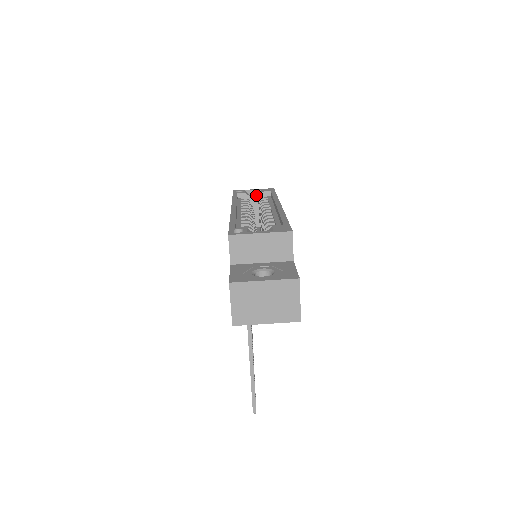
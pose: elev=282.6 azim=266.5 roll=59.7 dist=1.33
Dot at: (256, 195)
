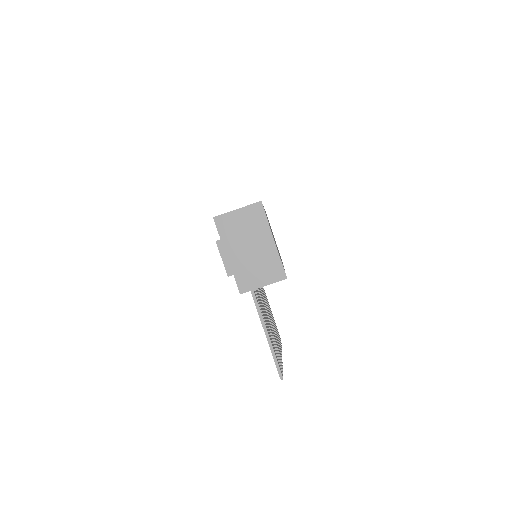
Dot at: occluded
